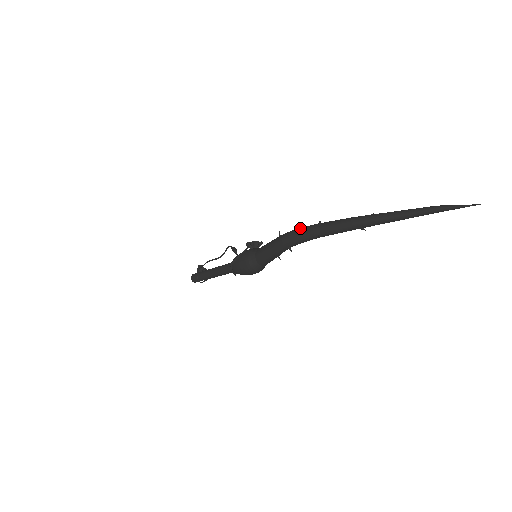
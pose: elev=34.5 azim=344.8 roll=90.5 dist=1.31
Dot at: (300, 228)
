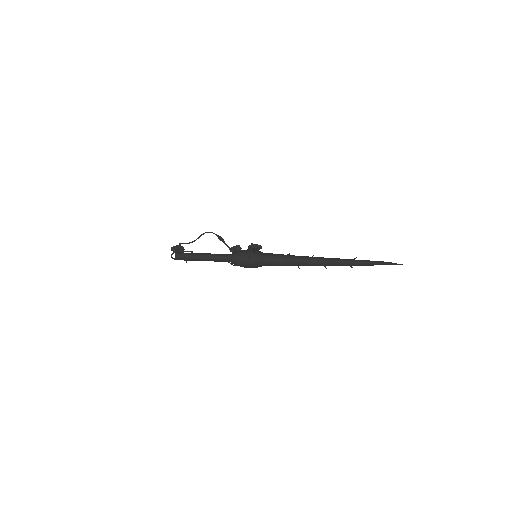
Dot at: (313, 260)
